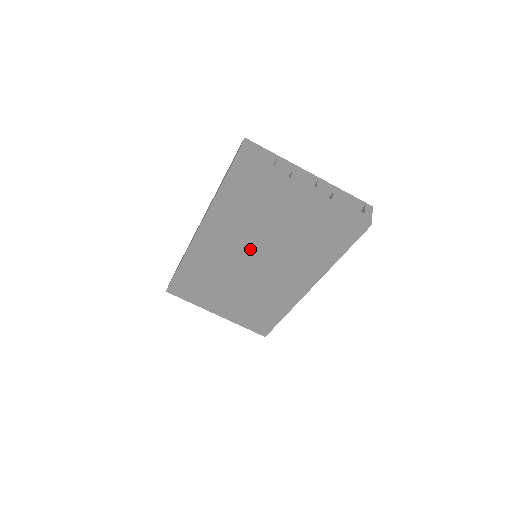
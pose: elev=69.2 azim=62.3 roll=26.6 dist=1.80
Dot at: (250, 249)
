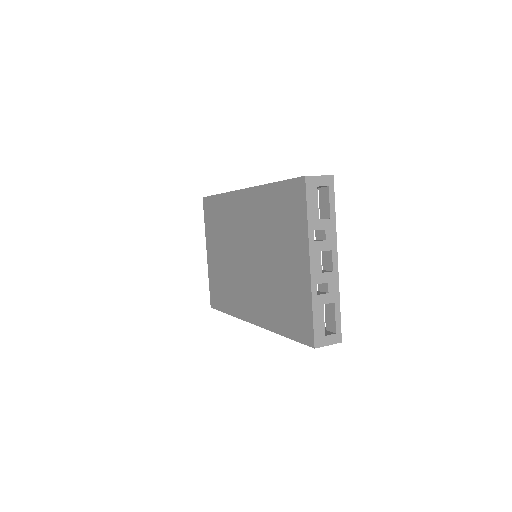
Dot at: (253, 246)
